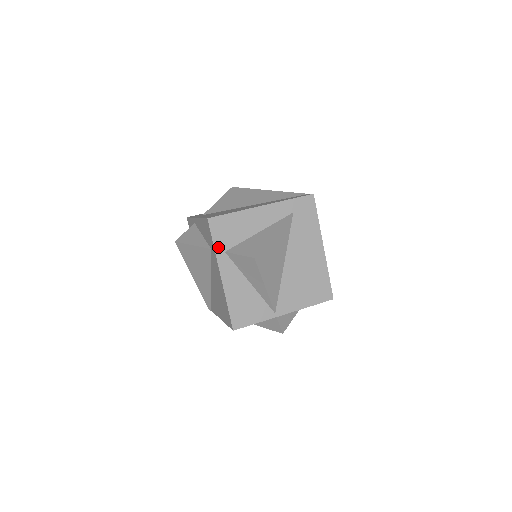
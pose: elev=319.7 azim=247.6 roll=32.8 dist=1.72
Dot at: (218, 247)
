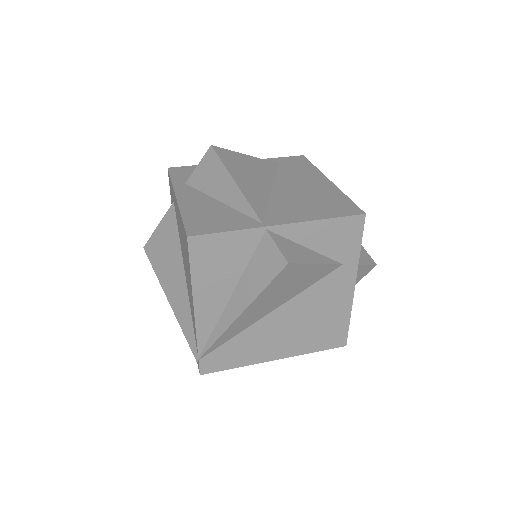
Dot at: (177, 181)
